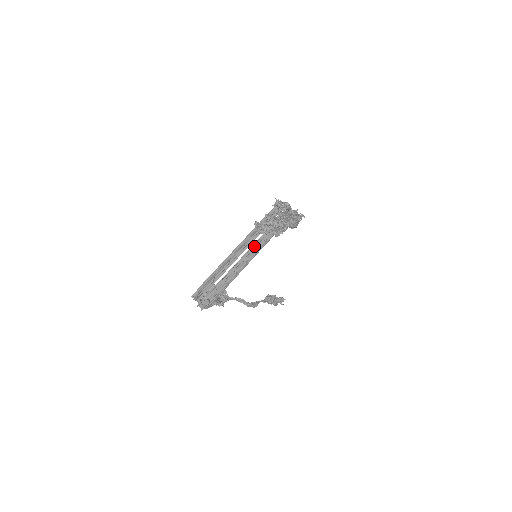
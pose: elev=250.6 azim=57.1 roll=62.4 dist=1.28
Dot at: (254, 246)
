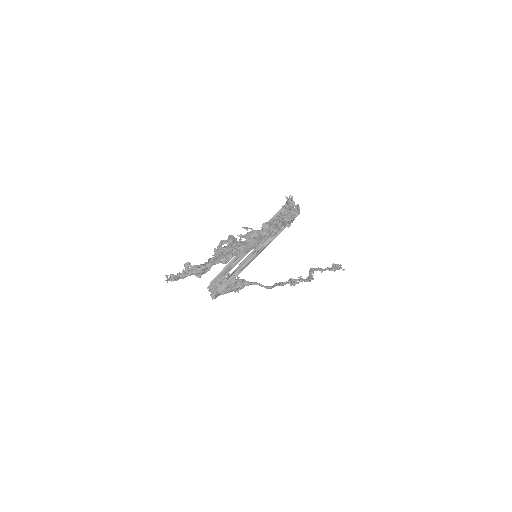
Dot at: (259, 245)
